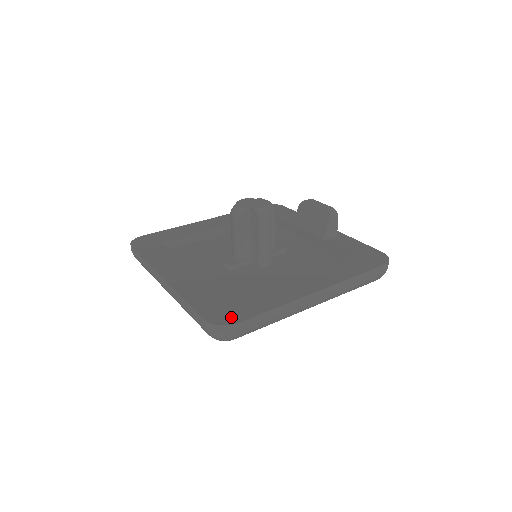
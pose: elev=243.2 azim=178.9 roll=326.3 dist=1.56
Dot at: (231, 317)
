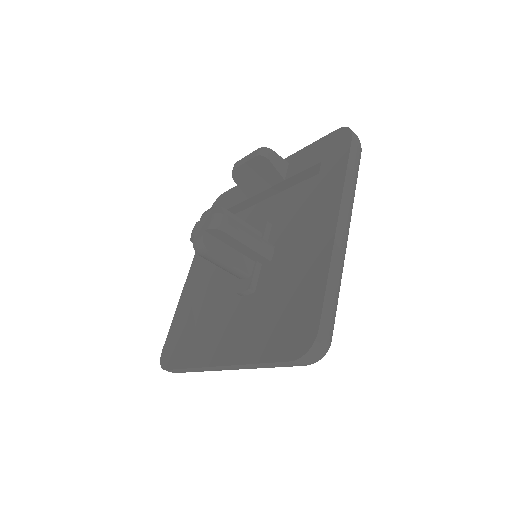
Dot at: (307, 331)
